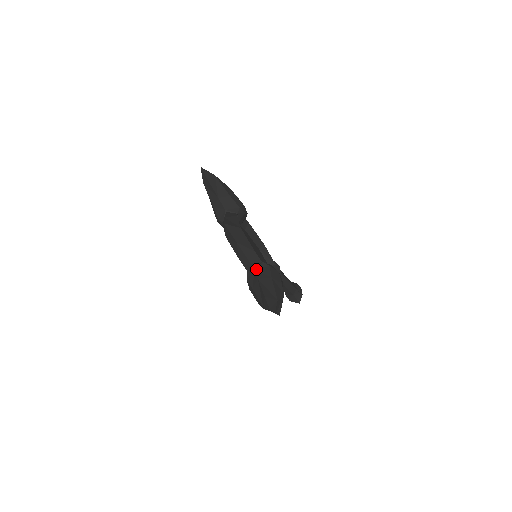
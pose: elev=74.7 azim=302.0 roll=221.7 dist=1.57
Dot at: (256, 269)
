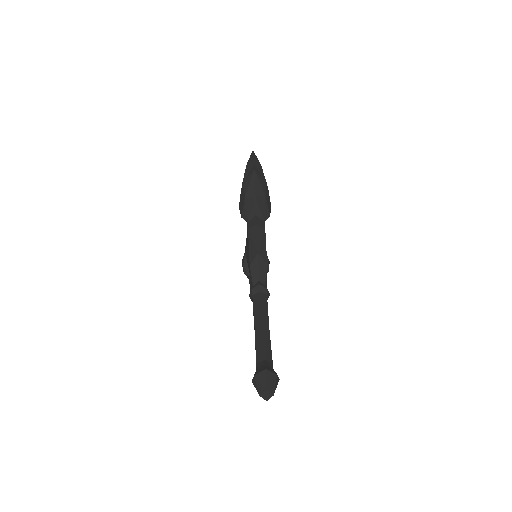
Dot at: occluded
